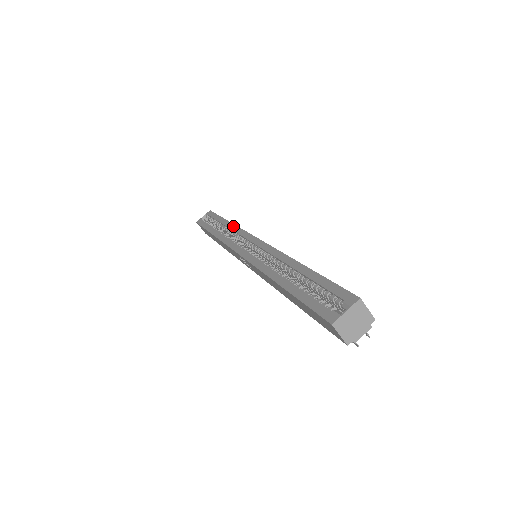
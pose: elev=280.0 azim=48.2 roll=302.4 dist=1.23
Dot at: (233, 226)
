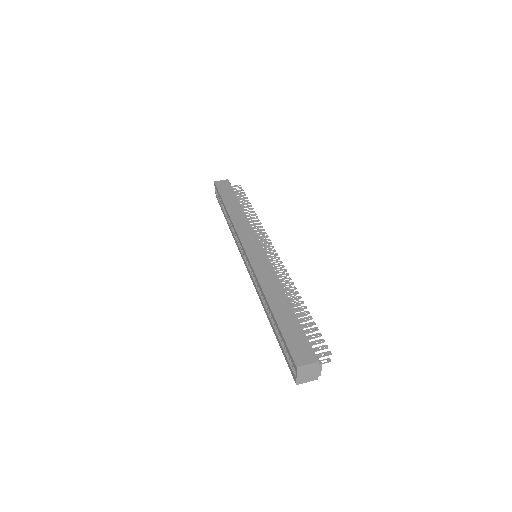
Dot at: (230, 221)
